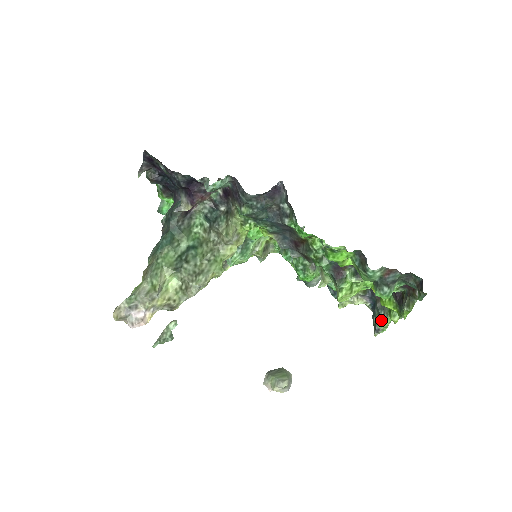
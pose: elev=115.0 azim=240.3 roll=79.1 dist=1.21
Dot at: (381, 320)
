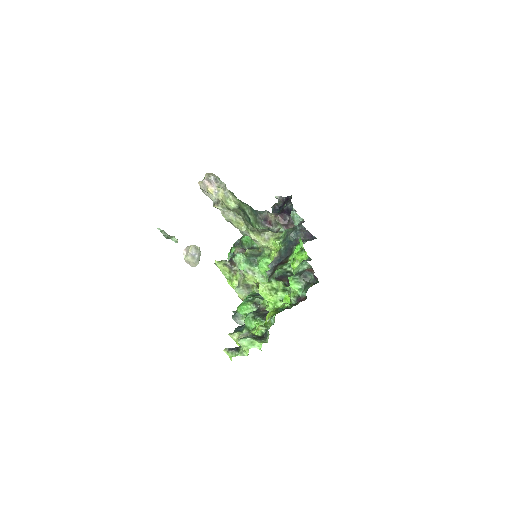
Dot at: (246, 337)
